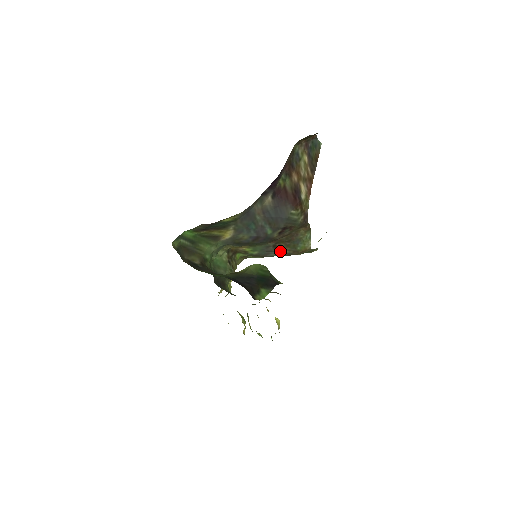
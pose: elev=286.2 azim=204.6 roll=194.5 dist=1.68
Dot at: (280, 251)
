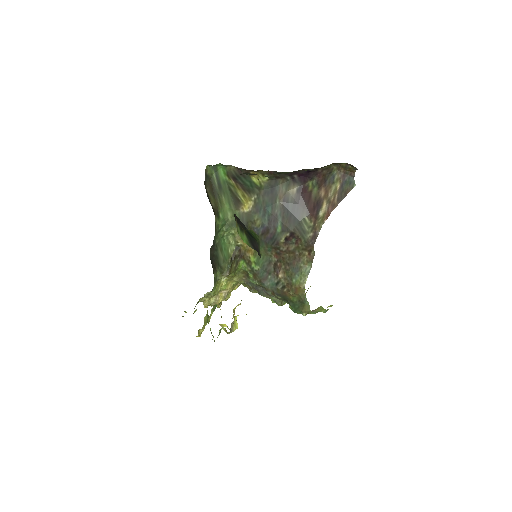
Dot at: (277, 277)
